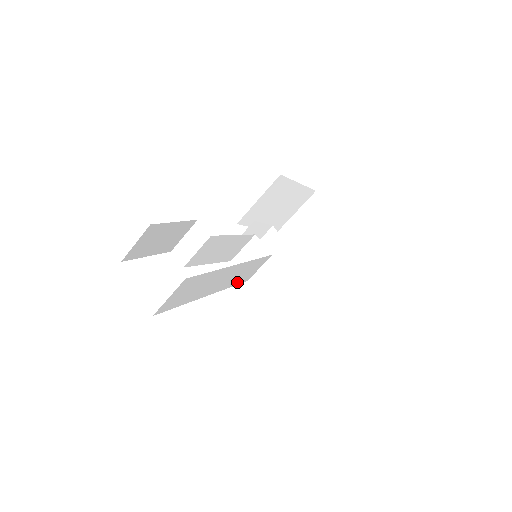
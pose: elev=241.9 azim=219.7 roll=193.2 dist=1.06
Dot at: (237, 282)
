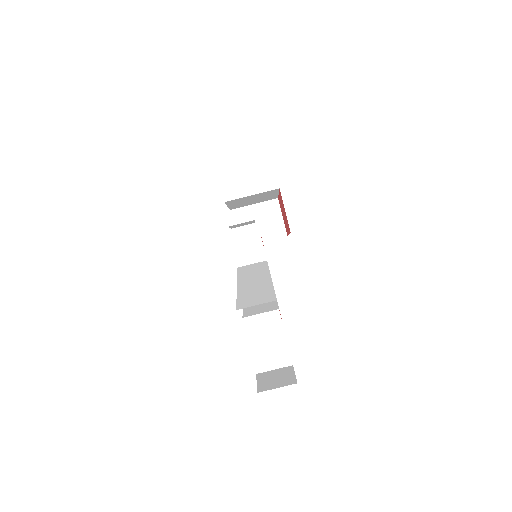
Dot at: (241, 273)
